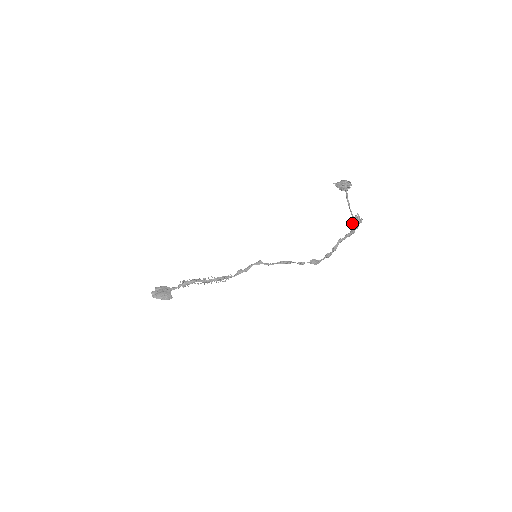
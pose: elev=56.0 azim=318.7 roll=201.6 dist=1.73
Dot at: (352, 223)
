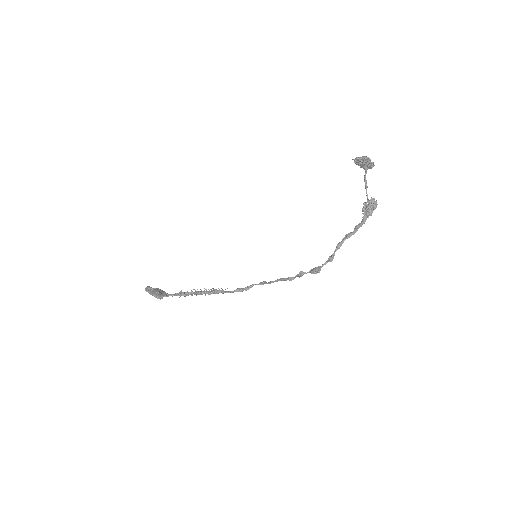
Dot at: occluded
